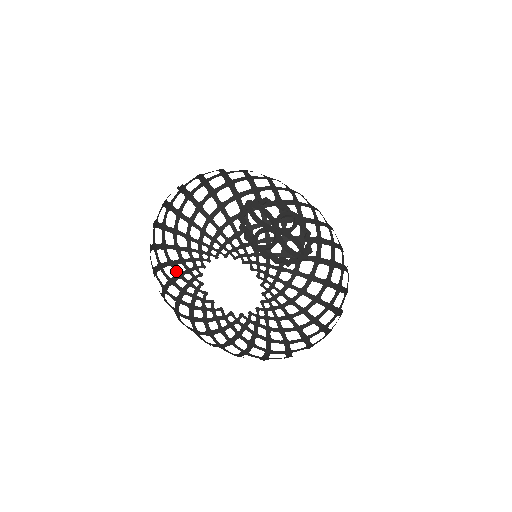
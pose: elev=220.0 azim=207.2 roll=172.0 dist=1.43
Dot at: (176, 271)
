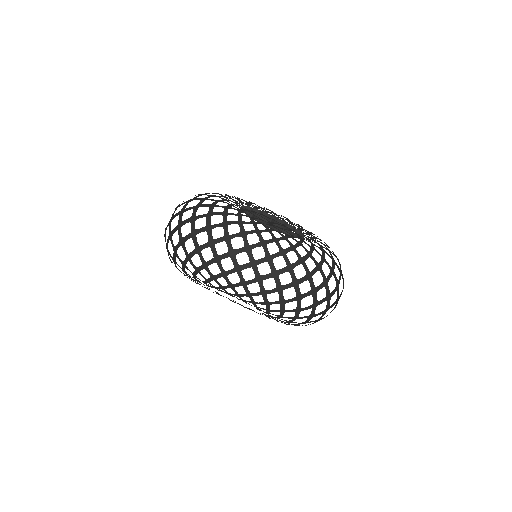
Dot at: (186, 274)
